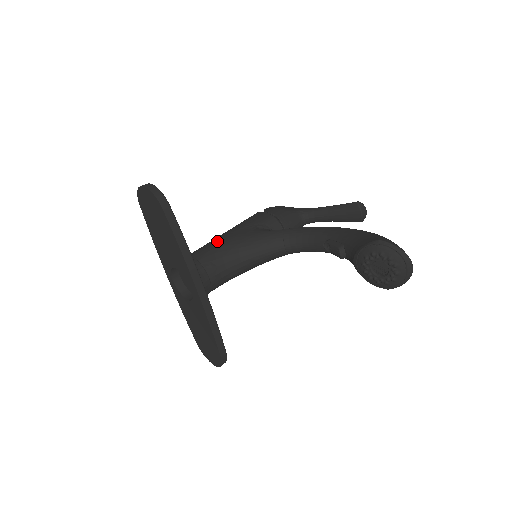
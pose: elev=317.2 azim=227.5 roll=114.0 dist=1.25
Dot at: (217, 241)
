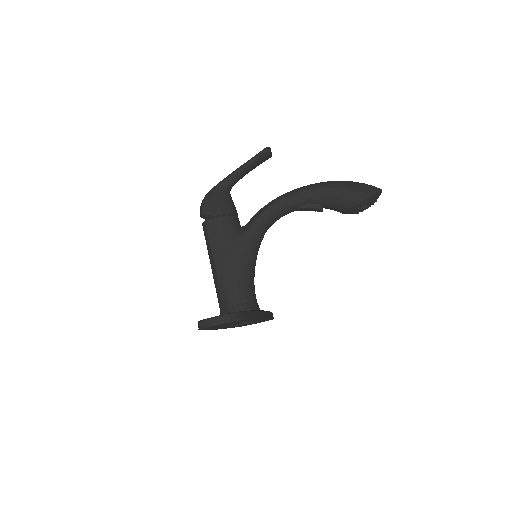
Dot at: (229, 277)
